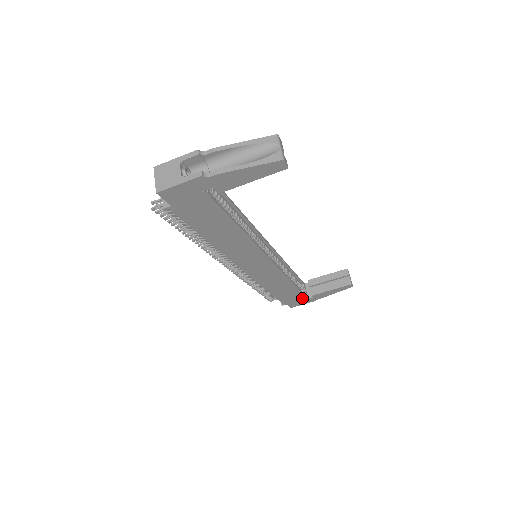
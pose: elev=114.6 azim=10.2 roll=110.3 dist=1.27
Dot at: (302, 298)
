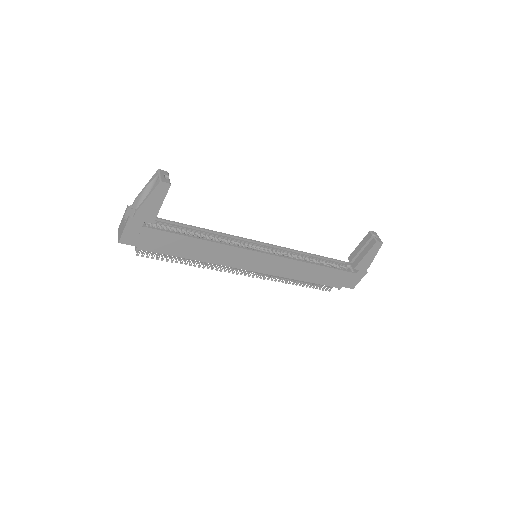
Dot at: (348, 275)
